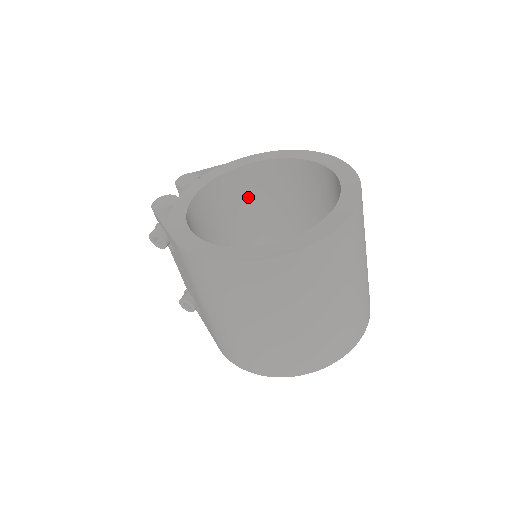
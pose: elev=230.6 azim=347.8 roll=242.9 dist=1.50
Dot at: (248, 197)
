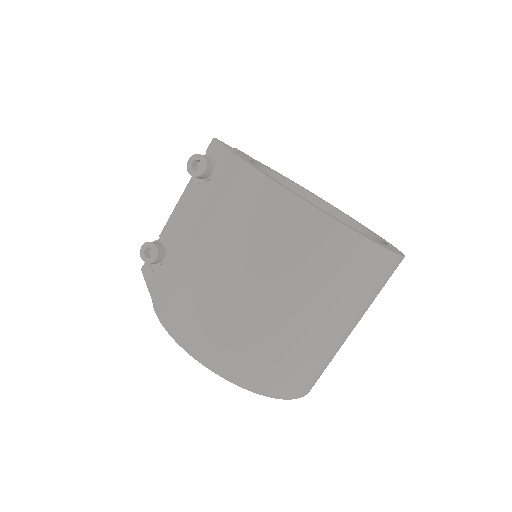
Dot at: occluded
